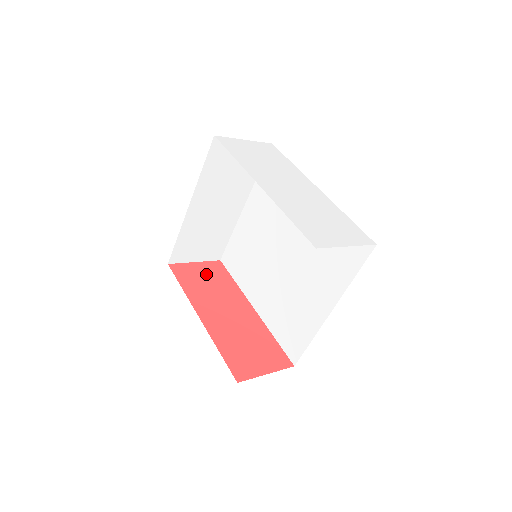
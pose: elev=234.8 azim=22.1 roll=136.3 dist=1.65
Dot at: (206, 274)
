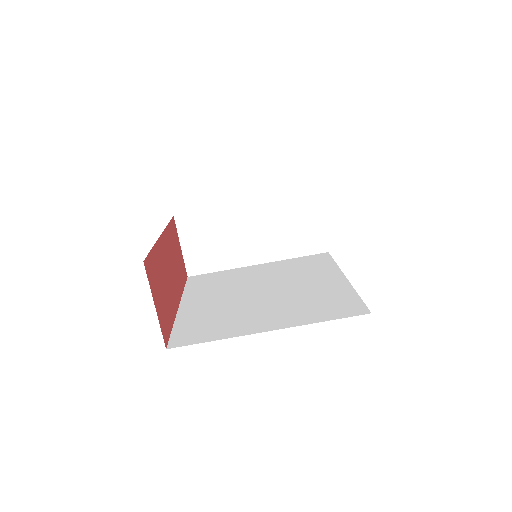
Dot at: (179, 256)
